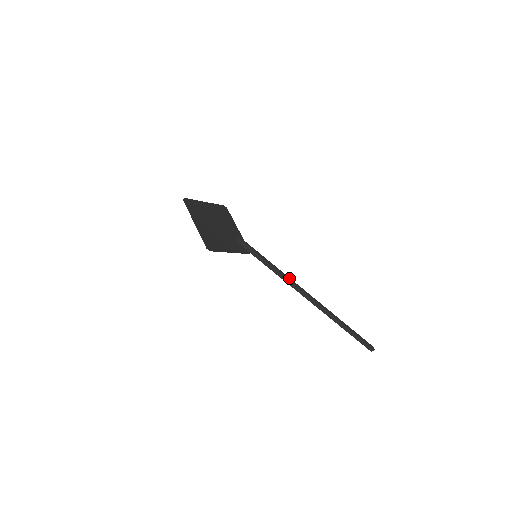
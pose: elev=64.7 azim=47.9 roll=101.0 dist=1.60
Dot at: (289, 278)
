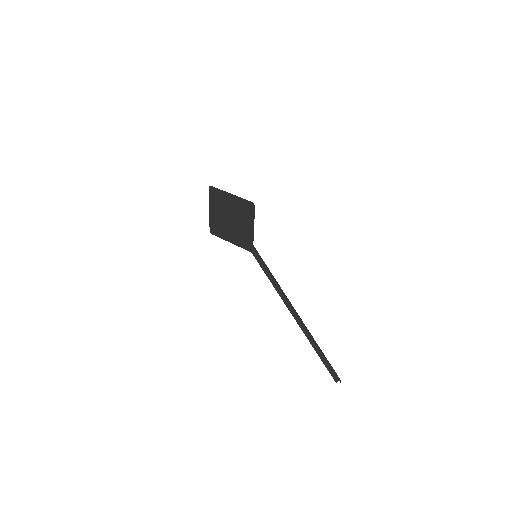
Dot at: (278, 286)
